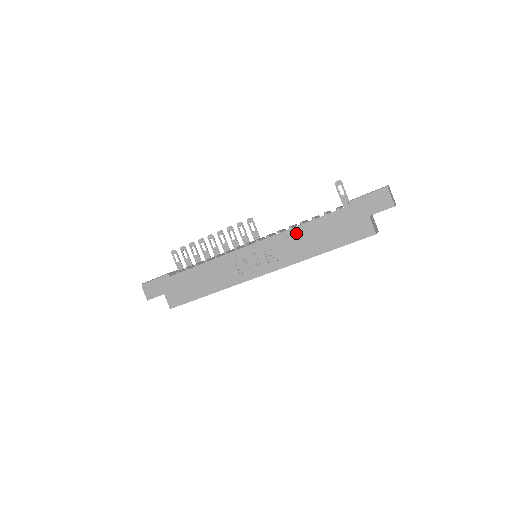
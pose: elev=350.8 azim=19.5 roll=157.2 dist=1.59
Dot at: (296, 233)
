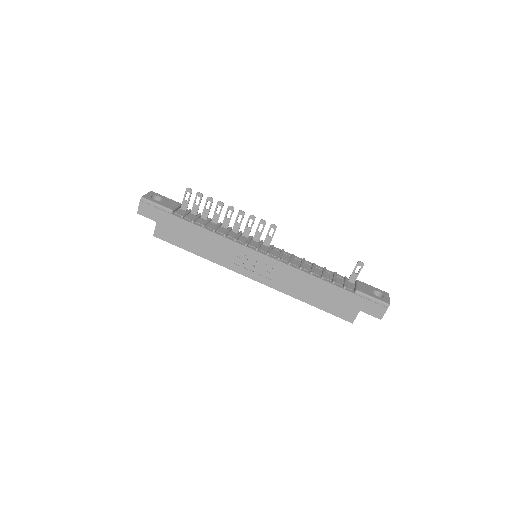
Dot at: (302, 276)
